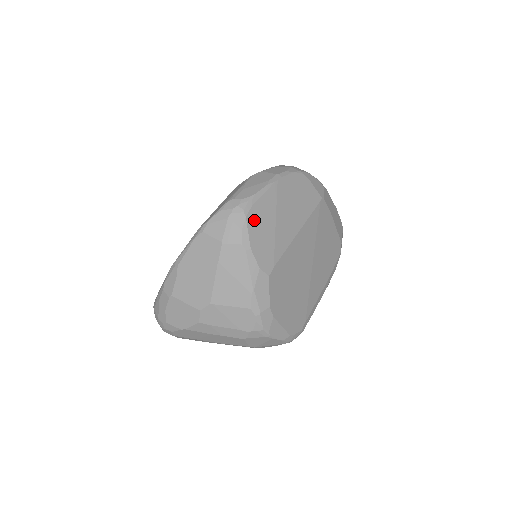
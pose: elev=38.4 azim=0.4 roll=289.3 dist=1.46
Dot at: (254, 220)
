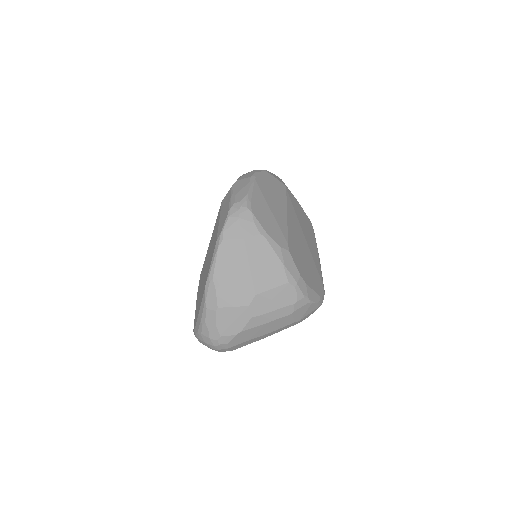
Dot at: (258, 213)
